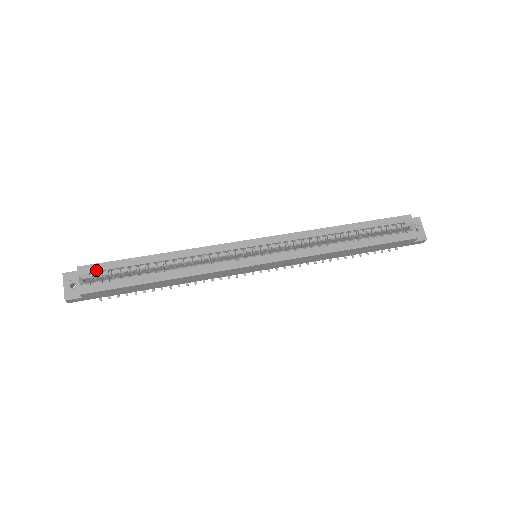
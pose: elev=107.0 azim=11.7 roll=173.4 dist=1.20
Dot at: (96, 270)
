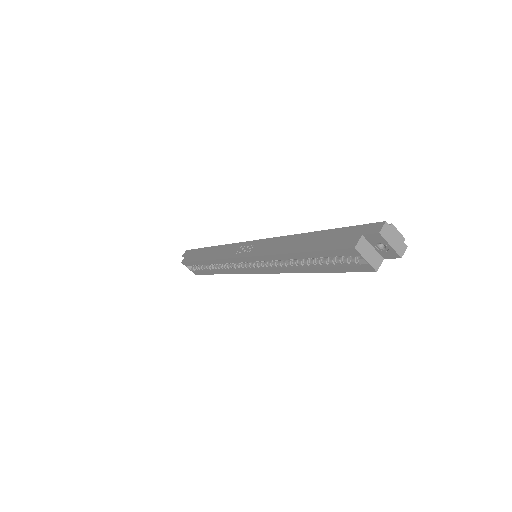
Dot at: (189, 265)
